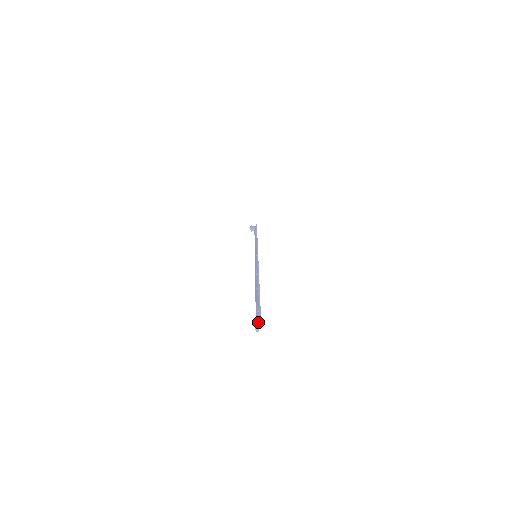
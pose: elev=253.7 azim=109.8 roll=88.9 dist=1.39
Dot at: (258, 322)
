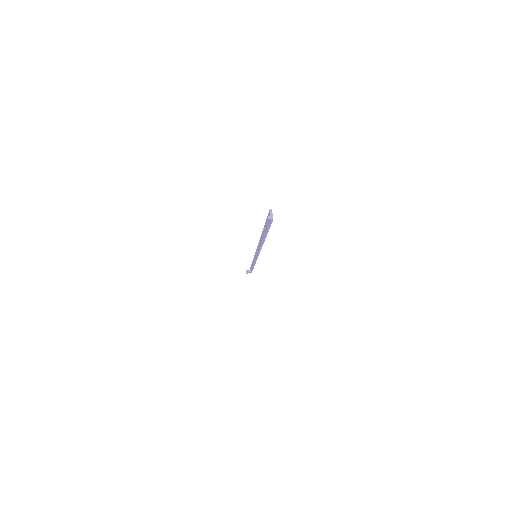
Dot at: (269, 214)
